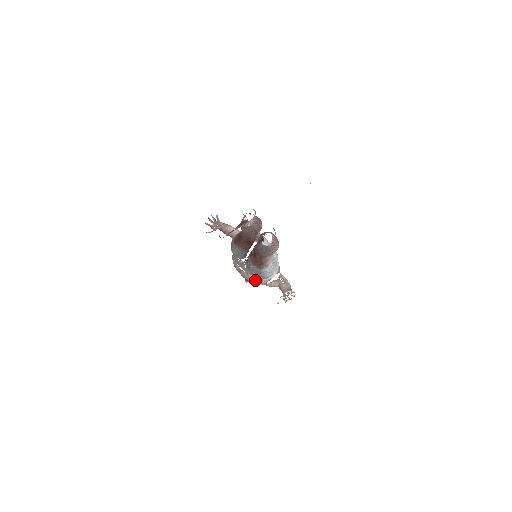
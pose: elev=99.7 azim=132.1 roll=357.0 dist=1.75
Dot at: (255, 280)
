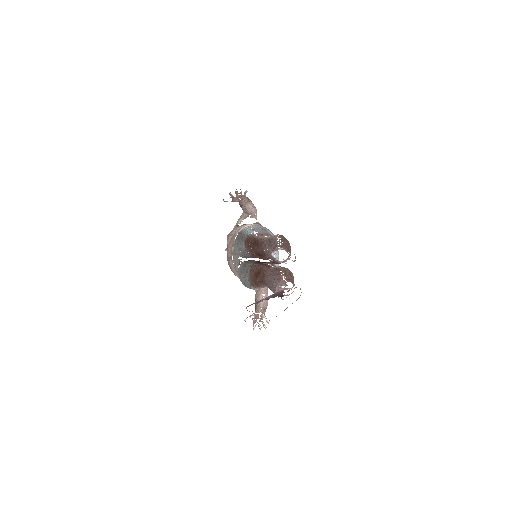
Dot at: (238, 277)
